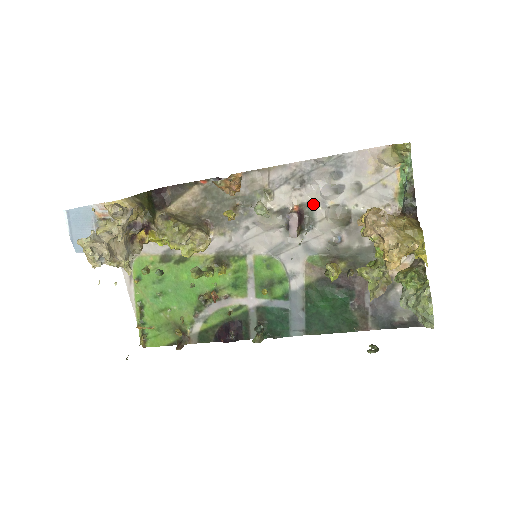
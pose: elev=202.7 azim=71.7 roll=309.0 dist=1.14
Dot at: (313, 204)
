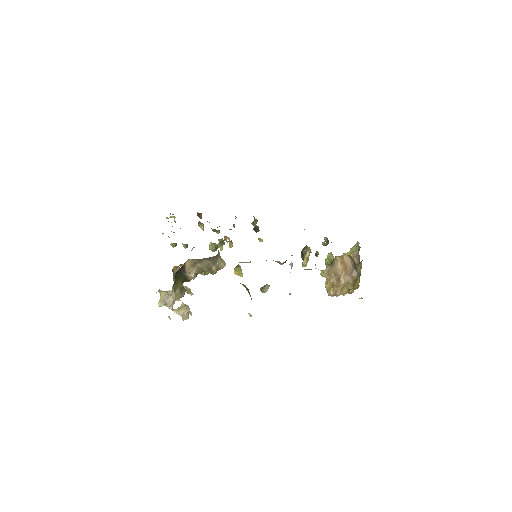
Dot at: occluded
